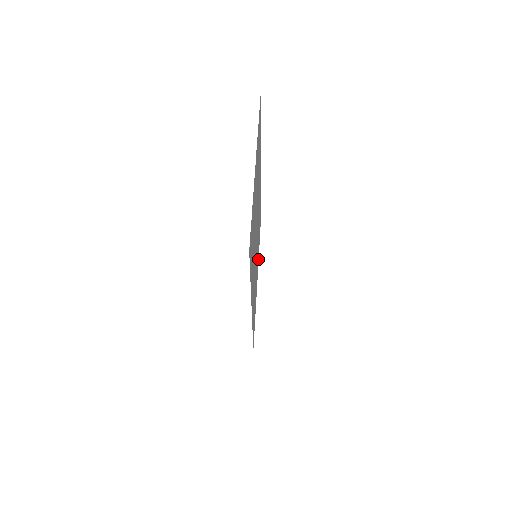
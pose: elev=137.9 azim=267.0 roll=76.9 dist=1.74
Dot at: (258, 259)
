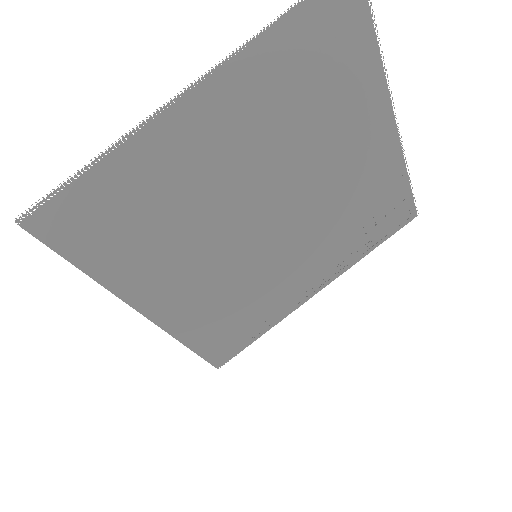
Dot at: (341, 269)
